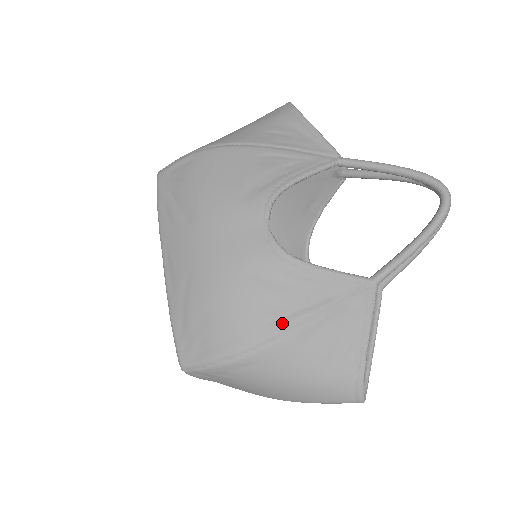
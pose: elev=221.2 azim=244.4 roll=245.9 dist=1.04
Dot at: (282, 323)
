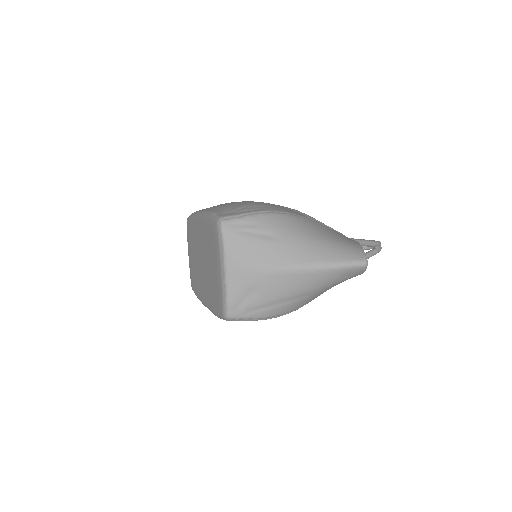
Dot at: occluded
